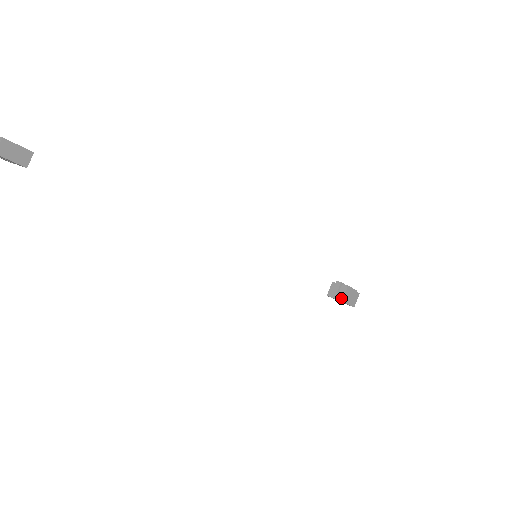
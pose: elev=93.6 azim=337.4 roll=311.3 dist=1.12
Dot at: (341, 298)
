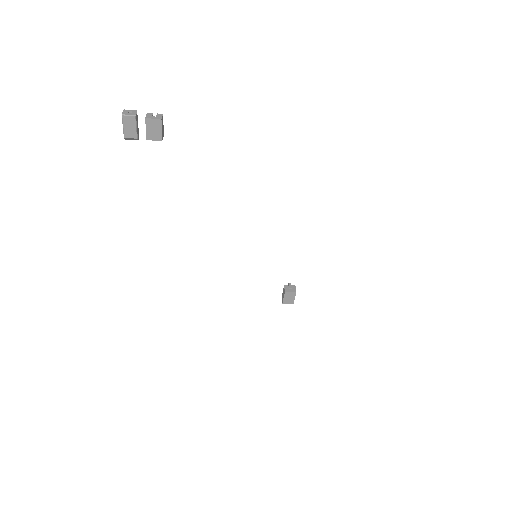
Dot at: (295, 291)
